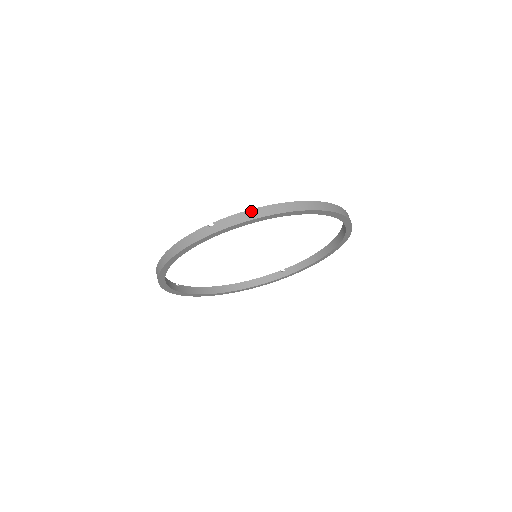
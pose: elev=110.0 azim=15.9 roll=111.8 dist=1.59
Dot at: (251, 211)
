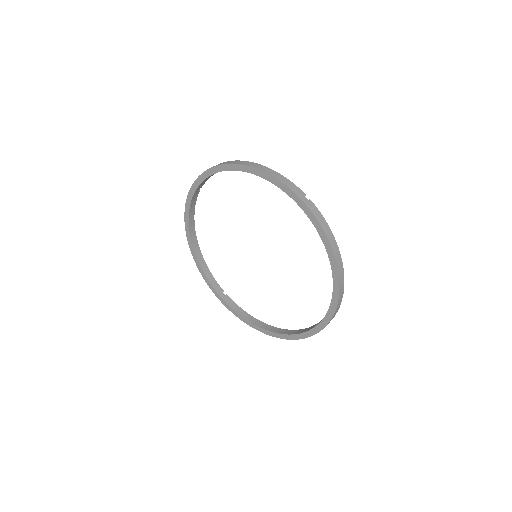
Dot at: occluded
